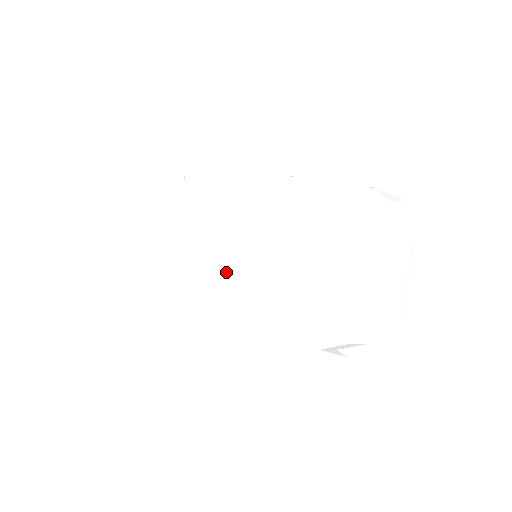
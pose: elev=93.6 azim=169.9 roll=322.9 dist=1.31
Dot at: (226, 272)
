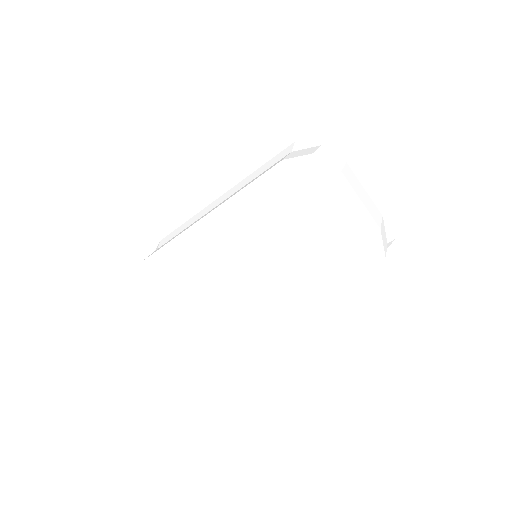
Dot at: (255, 287)
